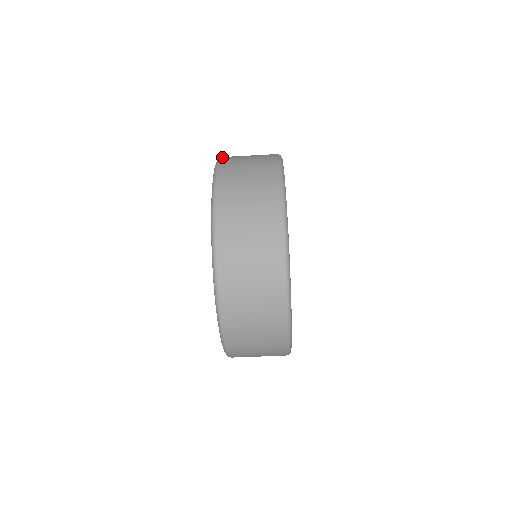
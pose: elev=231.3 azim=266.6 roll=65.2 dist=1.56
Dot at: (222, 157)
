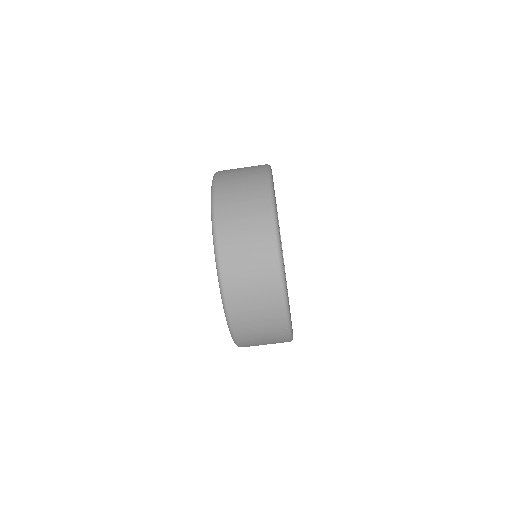
Dot at: occluded
